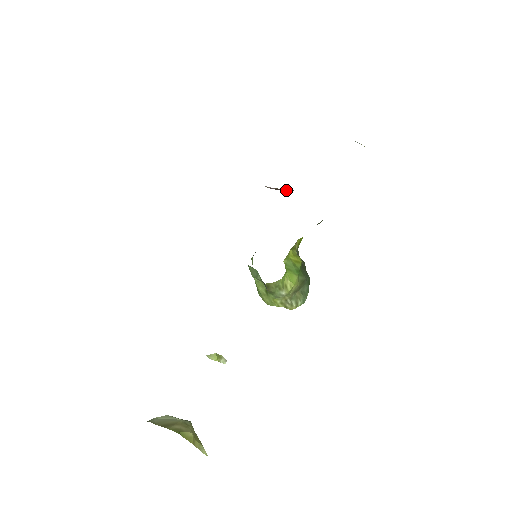
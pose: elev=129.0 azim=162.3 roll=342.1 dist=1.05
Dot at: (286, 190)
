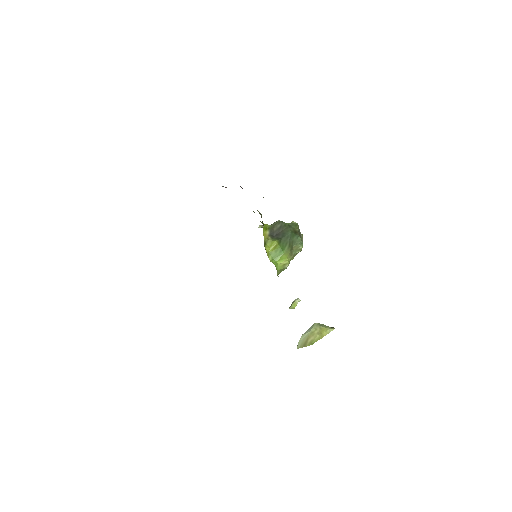
Dot at: occluded
